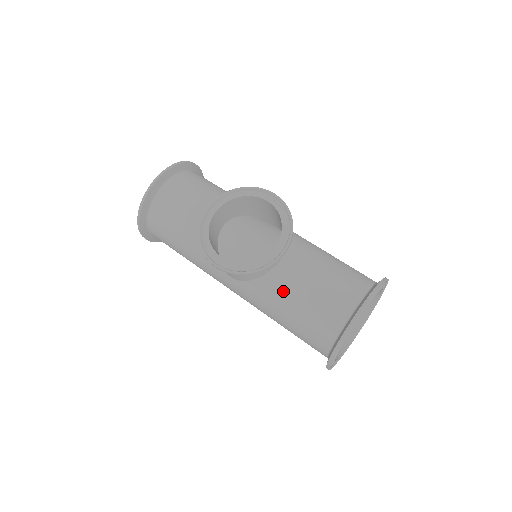
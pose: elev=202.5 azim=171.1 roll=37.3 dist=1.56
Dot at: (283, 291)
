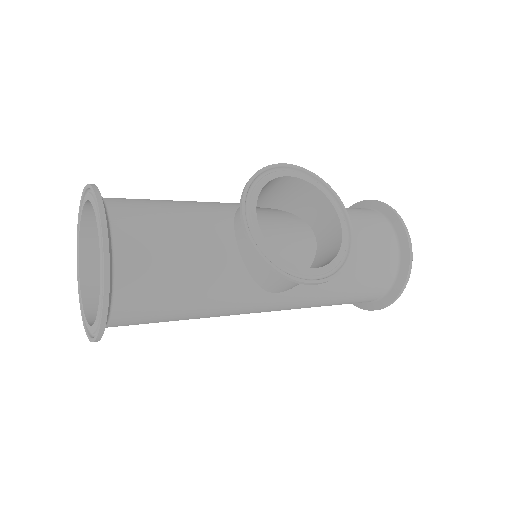
Dot at: occluded
